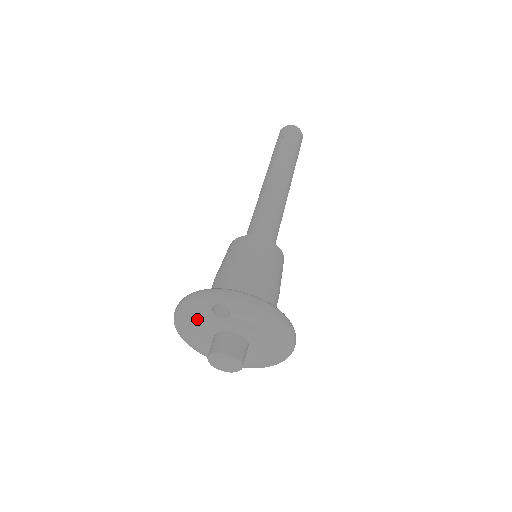
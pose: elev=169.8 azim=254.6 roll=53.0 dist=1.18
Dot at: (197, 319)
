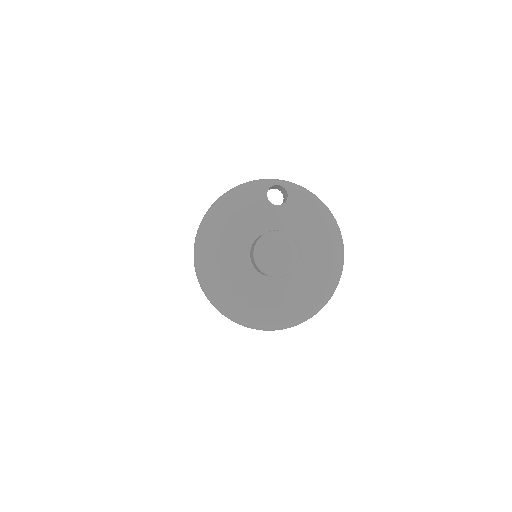
Dot at: (242, 209)
